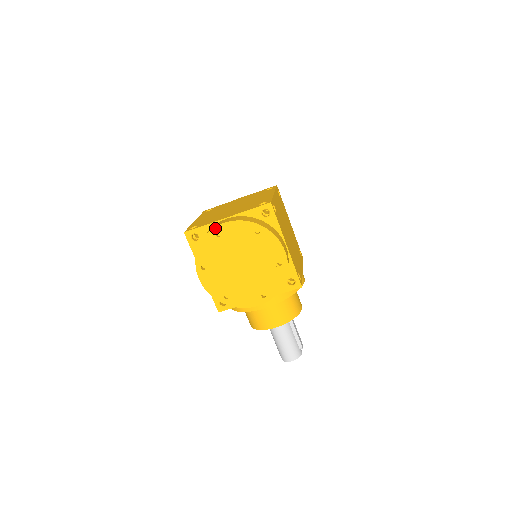
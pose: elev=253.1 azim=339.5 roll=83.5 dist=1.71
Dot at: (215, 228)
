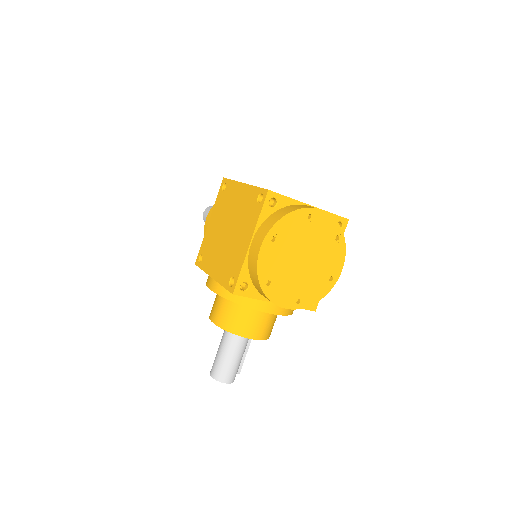
Dot at: (312, 209)
